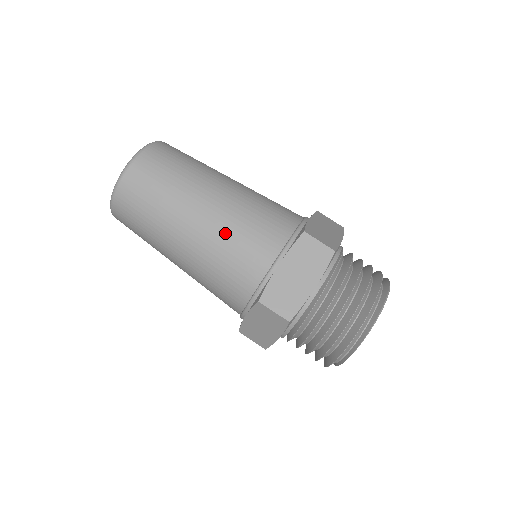
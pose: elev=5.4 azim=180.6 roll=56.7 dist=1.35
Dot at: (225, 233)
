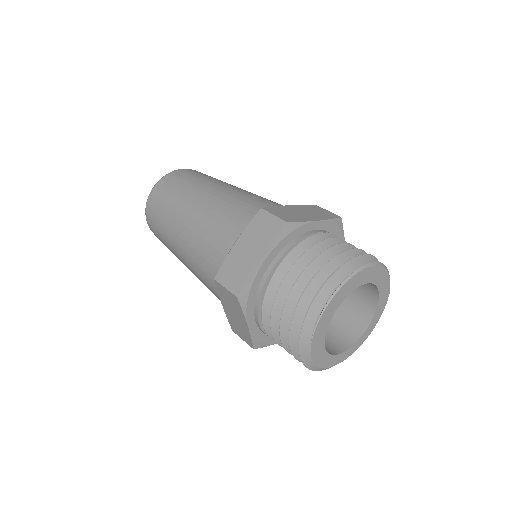
Dot at: (204, 224)
